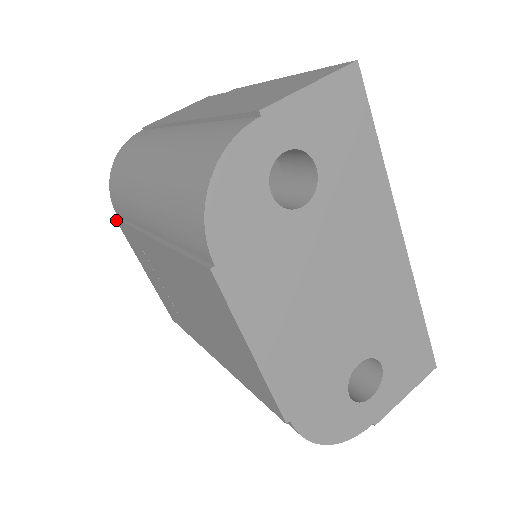
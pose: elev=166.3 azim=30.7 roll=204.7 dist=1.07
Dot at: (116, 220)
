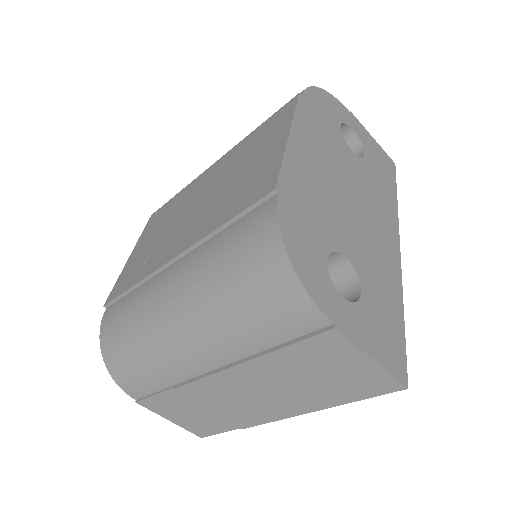
Dot at: (152, 216)
